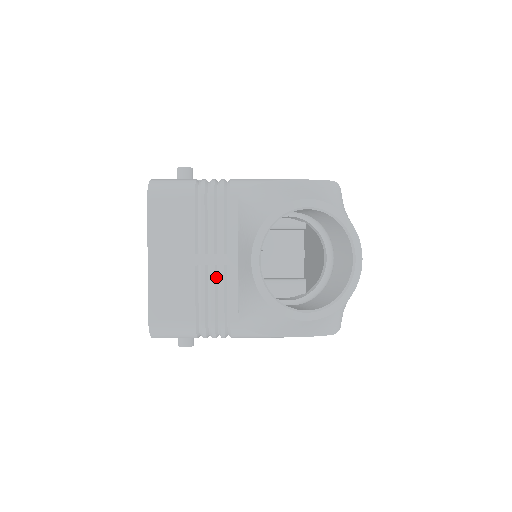
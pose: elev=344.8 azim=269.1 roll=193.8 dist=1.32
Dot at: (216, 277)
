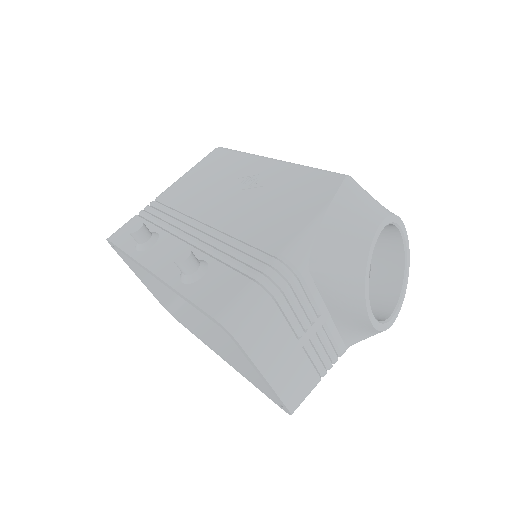
Dot at: (319, 338)
